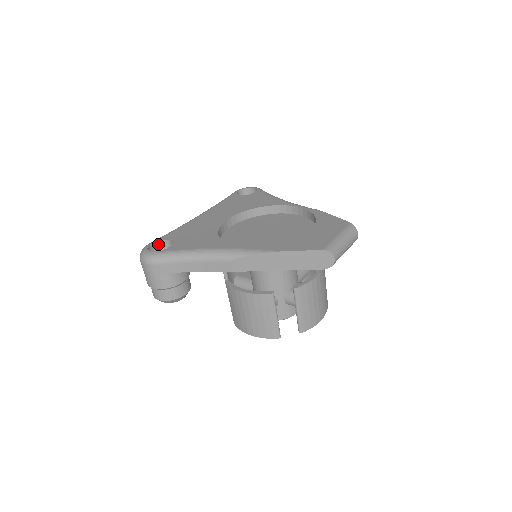
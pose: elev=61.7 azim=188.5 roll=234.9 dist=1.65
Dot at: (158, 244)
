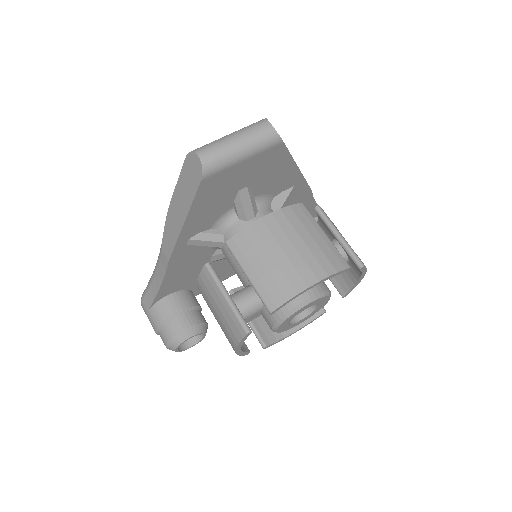
Dot at: occluded
